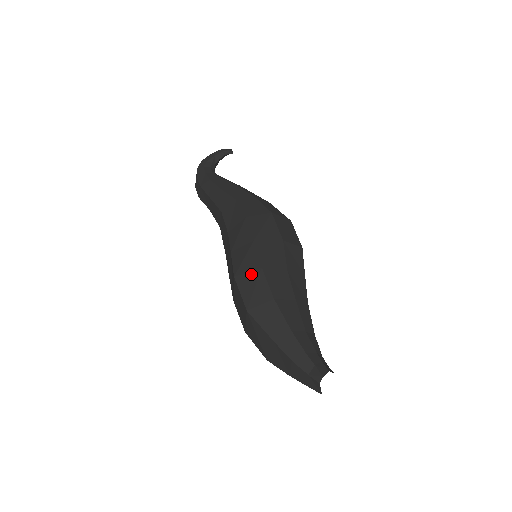
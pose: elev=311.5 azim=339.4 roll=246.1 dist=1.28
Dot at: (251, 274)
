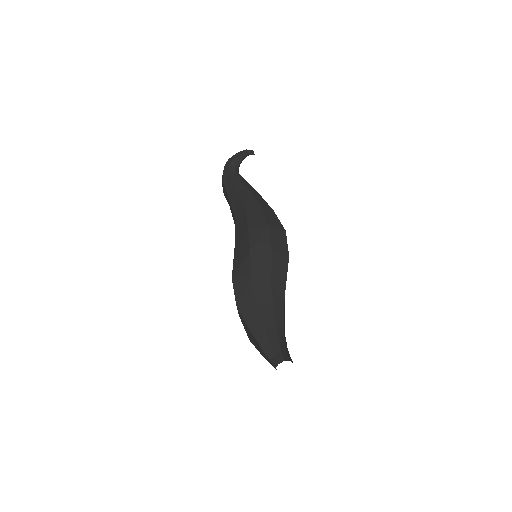
Dot at: (243, 280)
